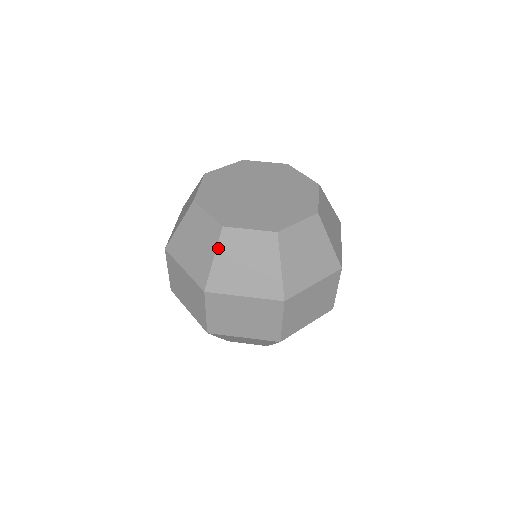
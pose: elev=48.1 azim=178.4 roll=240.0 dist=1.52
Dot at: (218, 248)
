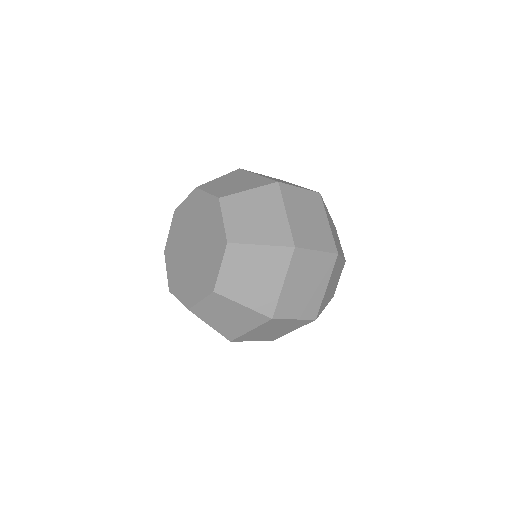
Dot at: occluded
